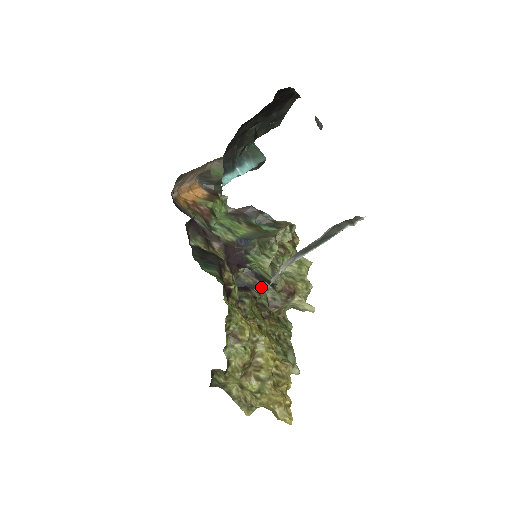
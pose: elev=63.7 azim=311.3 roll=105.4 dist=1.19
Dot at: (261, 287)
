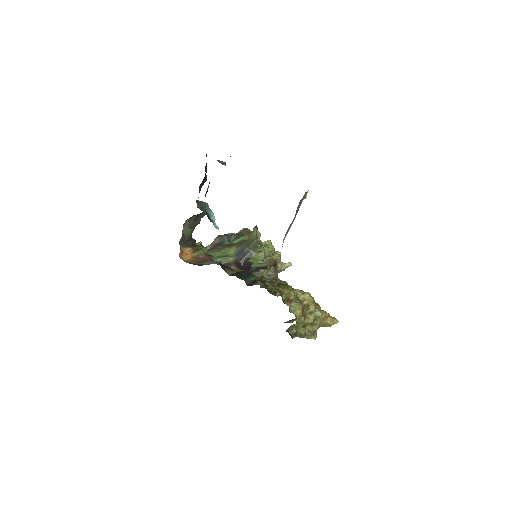
Dot at: (260, 274)
